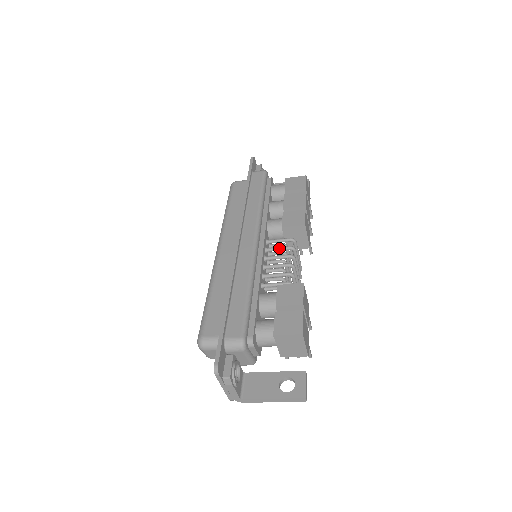
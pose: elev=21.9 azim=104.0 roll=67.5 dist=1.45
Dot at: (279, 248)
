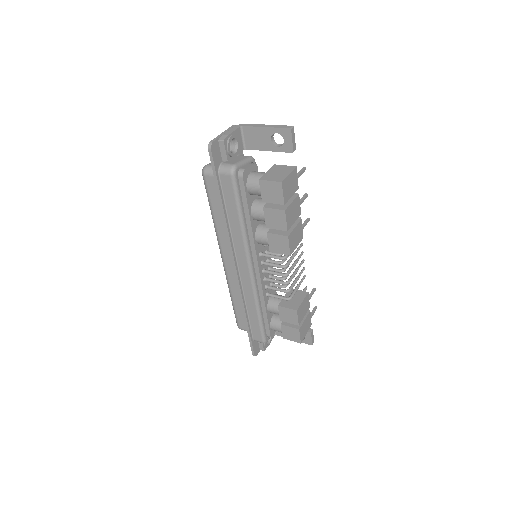
Dot at: occluded
